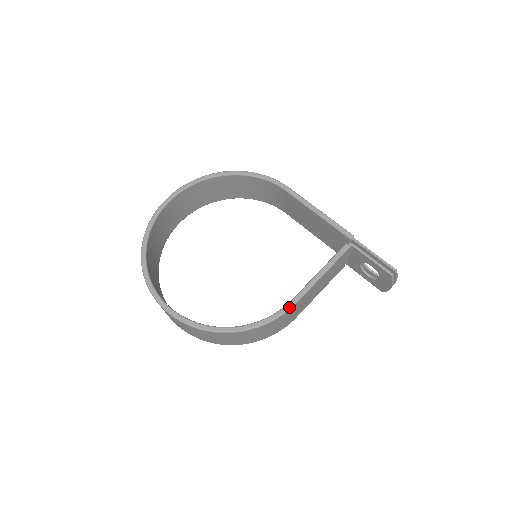
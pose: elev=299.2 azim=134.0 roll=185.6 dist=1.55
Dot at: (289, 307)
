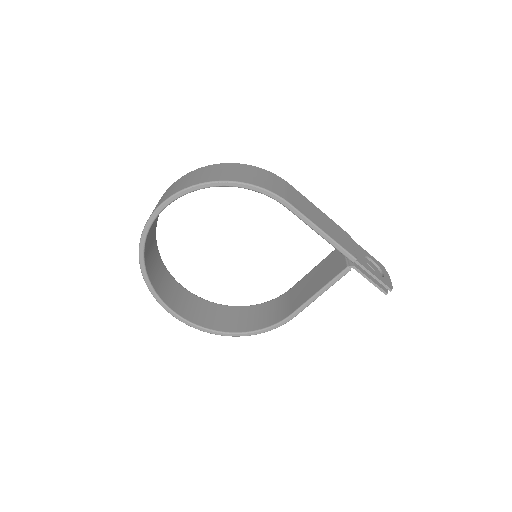
Dot at: (289, 320)
